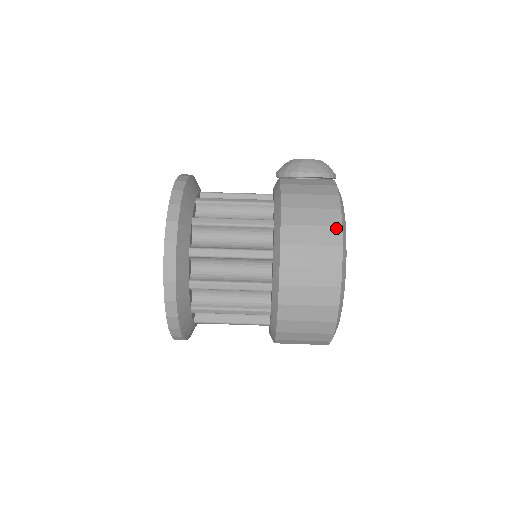
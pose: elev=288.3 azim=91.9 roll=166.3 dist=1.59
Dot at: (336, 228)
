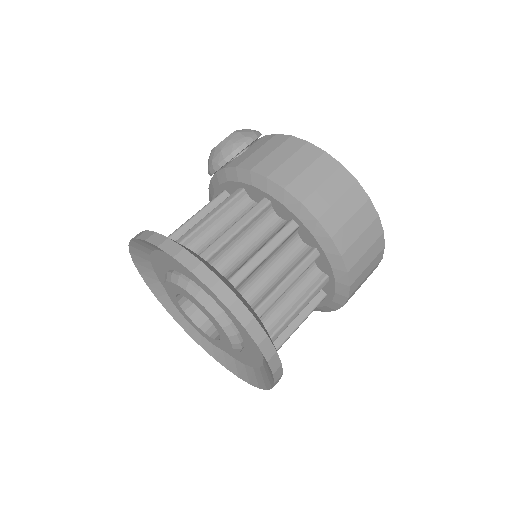
Dot at: (323, 156)
